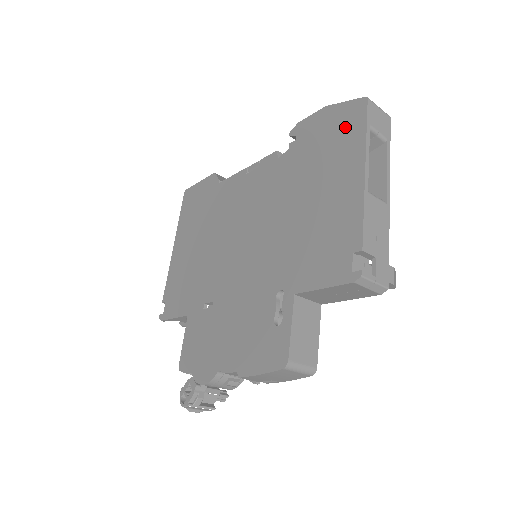
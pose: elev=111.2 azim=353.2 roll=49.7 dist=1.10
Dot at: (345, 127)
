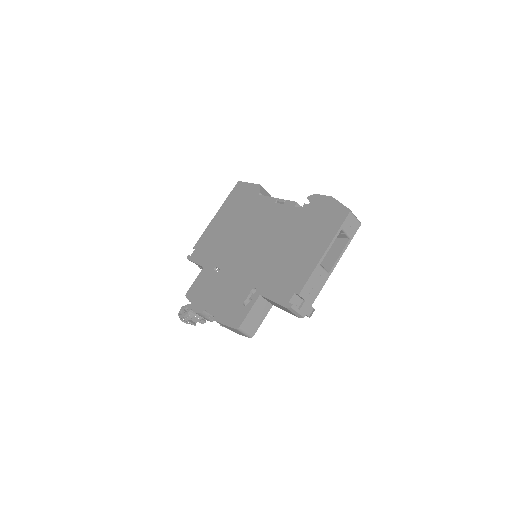
Dot at: (332, 219)
